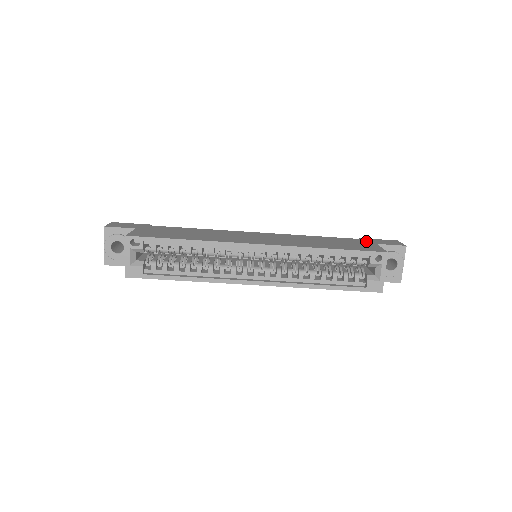
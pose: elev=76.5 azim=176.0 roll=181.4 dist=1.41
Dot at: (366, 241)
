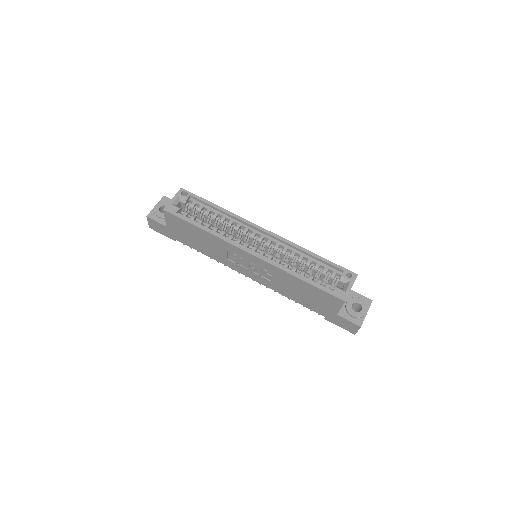
Dot at: occluded
